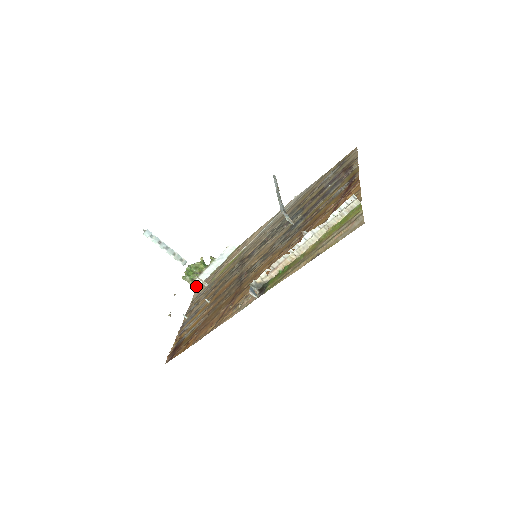
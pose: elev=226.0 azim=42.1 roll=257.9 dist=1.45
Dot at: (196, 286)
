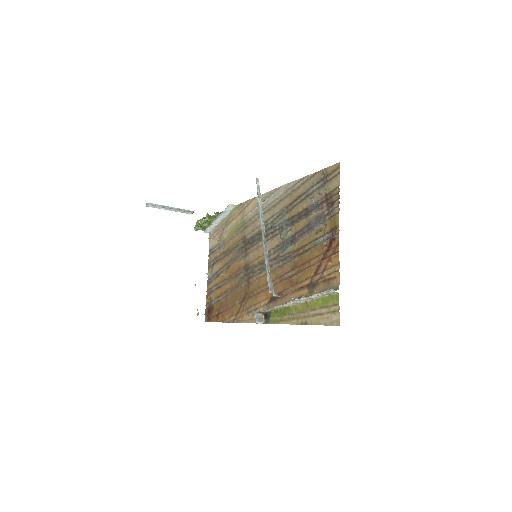
Dot at: (209, 231)
